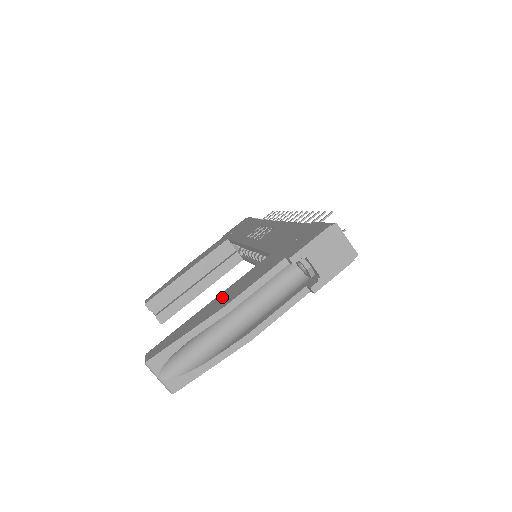
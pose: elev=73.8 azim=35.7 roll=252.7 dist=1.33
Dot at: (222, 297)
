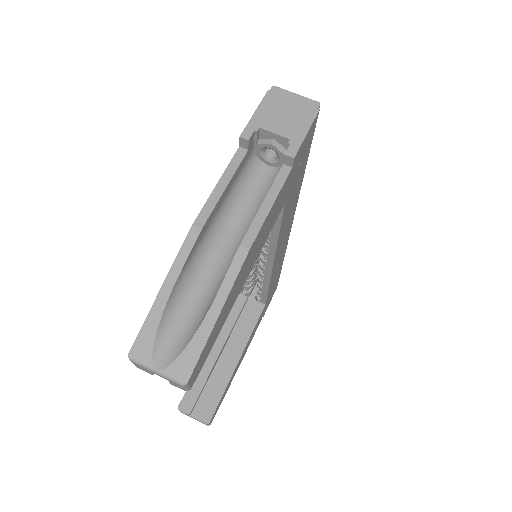
Dot at: occluded
